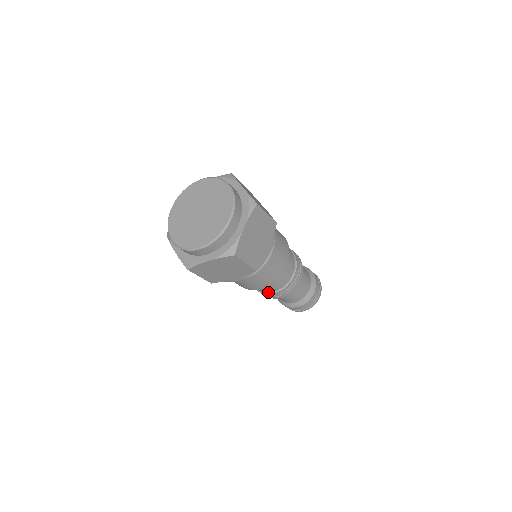
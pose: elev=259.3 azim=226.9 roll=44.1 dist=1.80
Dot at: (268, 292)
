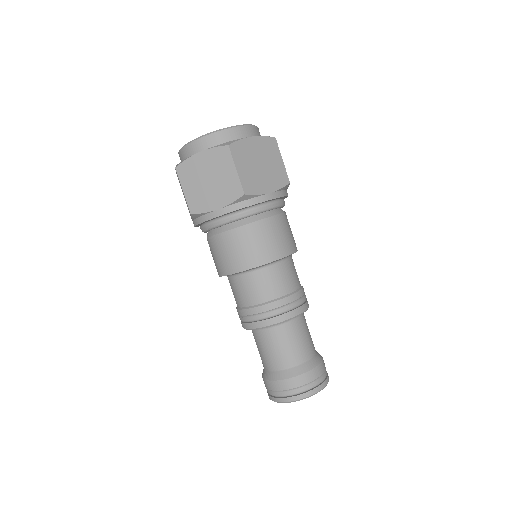
Dot at: (251, 305)
